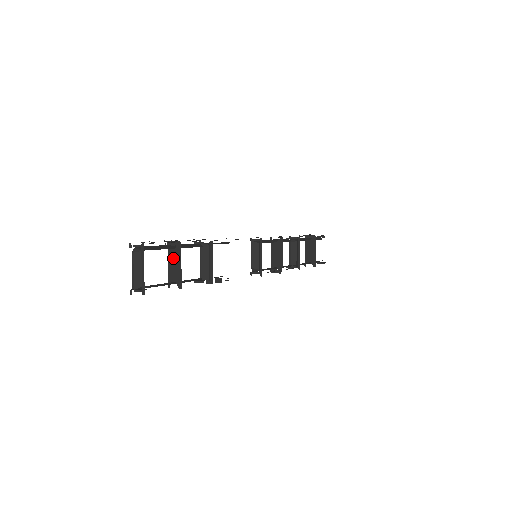
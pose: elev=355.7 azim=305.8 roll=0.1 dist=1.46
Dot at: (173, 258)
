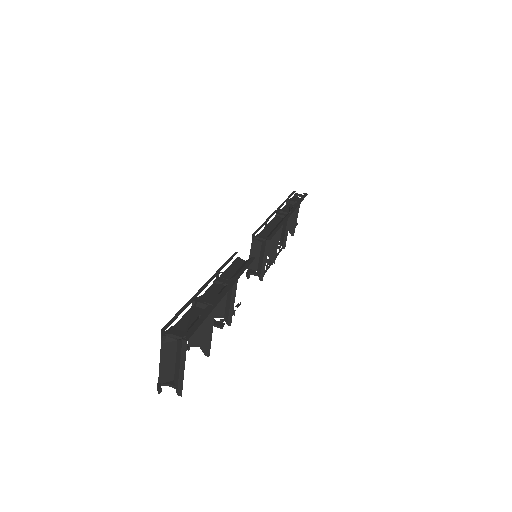
Dot at: occluded
